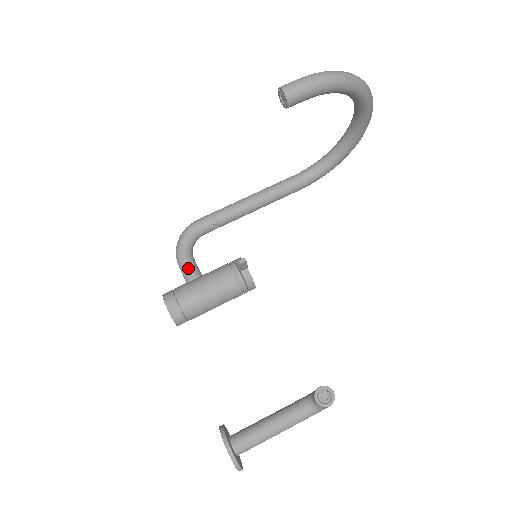
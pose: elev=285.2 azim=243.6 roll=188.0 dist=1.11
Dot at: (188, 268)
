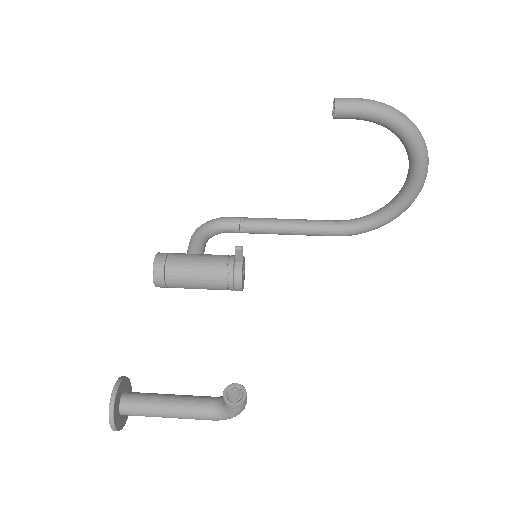
Dot at: (195, 244)
